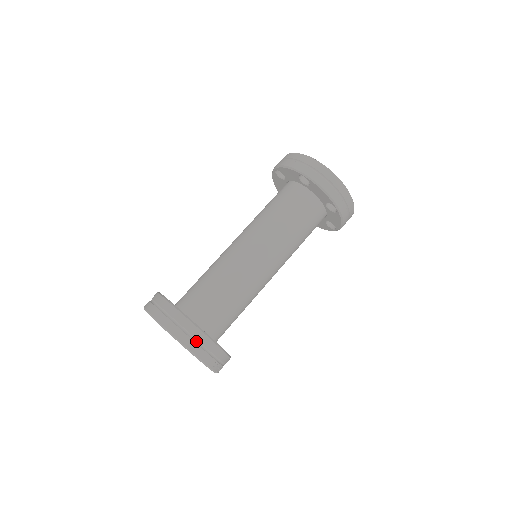
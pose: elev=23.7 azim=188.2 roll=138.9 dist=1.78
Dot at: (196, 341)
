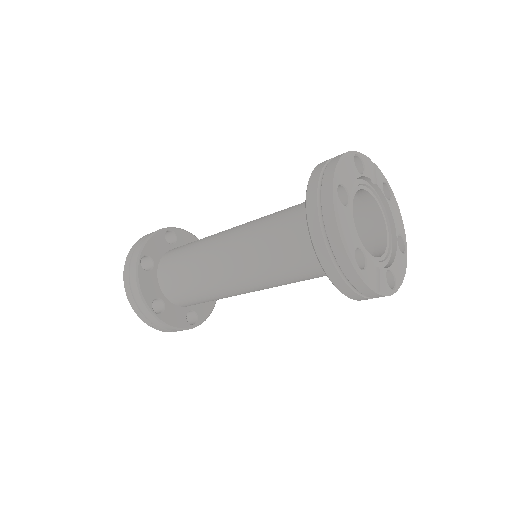
Dot at: (134, 294)
